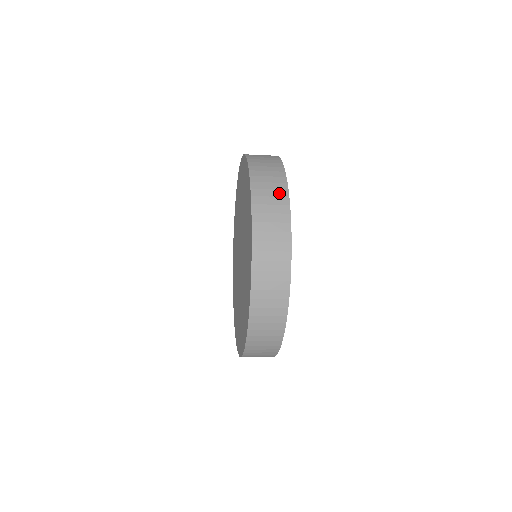
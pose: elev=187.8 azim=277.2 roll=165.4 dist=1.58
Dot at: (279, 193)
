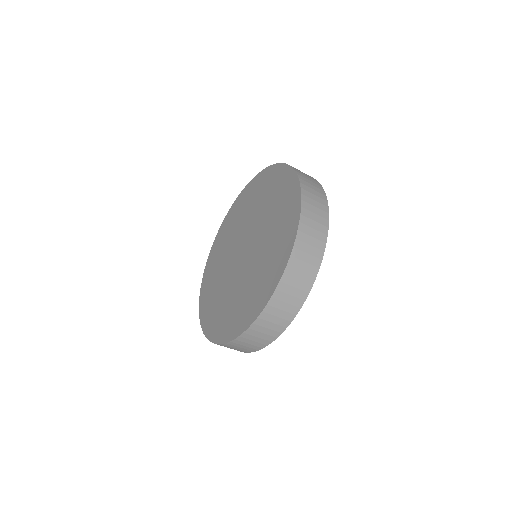
Dot at: (320, 236)
